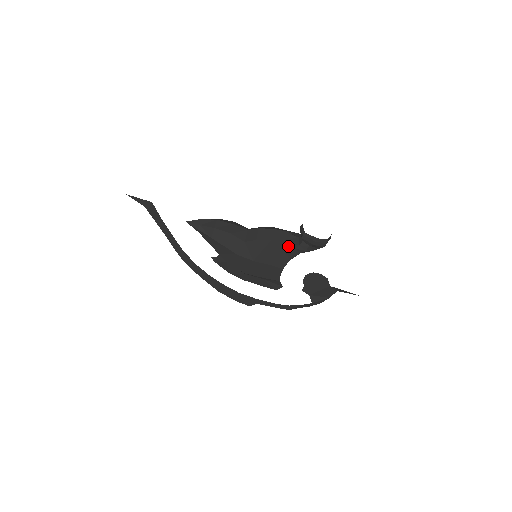
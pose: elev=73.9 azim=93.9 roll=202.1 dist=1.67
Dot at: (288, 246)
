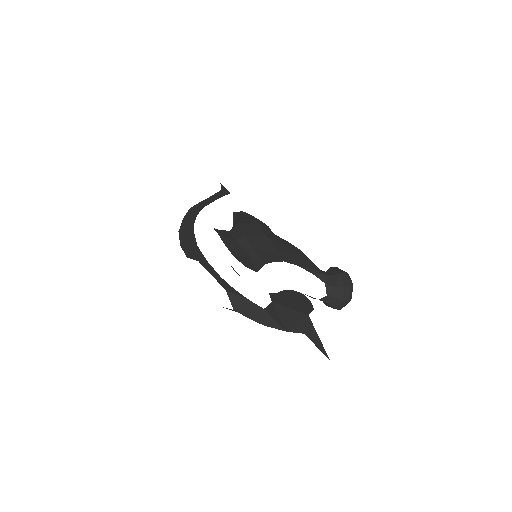
Dot at: (309, 261)
